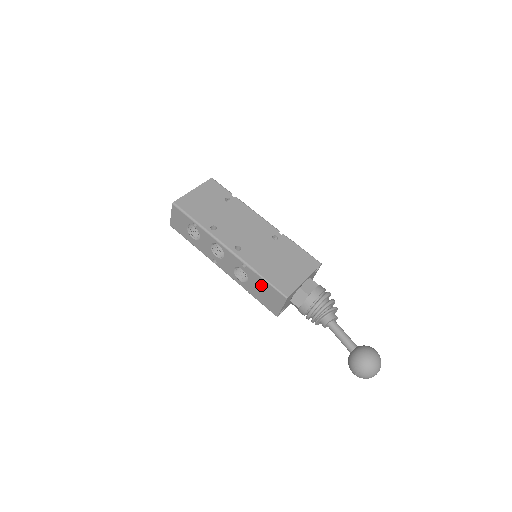
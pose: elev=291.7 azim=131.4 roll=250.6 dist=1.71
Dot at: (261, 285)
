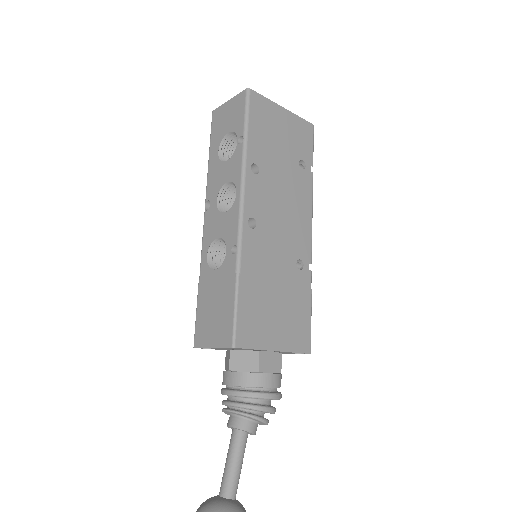
Dot at: (224, 293)
